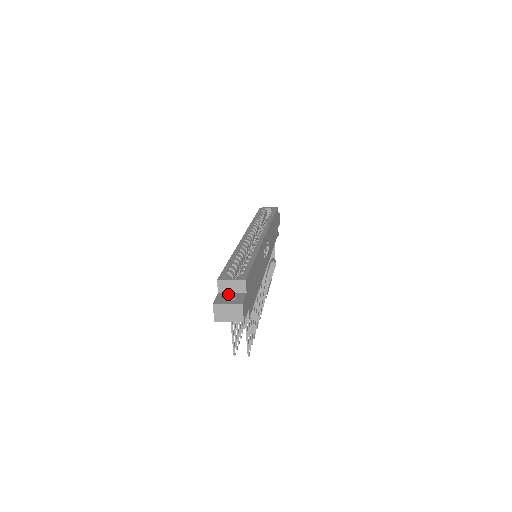
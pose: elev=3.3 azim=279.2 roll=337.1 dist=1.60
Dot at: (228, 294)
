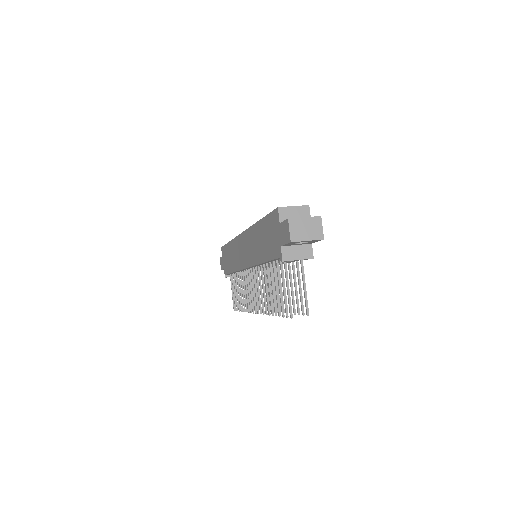
Dot at: occluded
